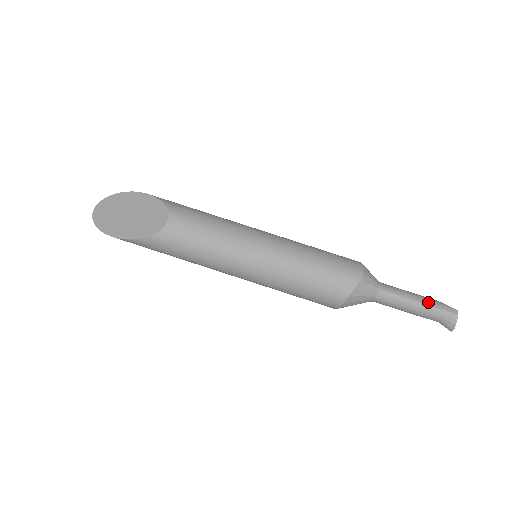
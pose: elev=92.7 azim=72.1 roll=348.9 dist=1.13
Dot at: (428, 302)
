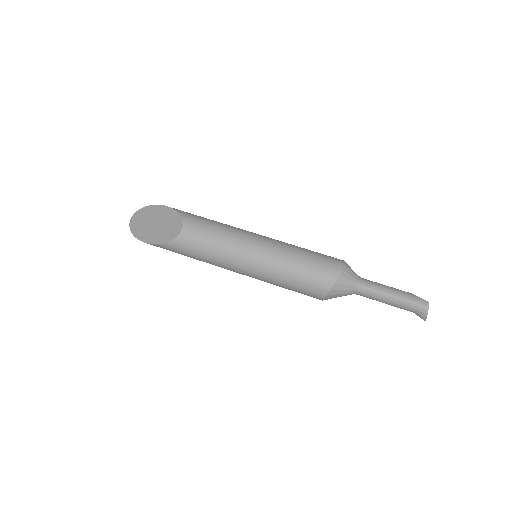
Dot at: (402, 295)
